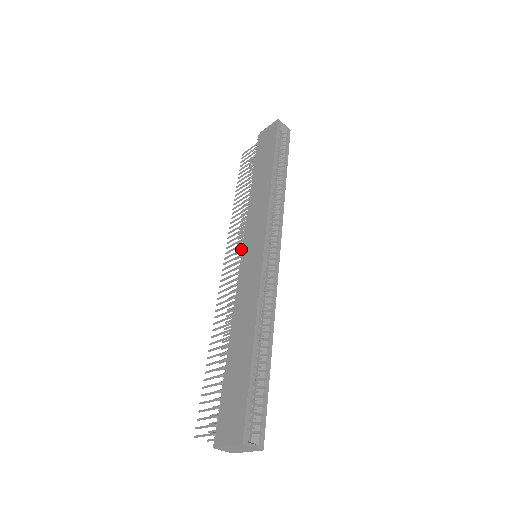
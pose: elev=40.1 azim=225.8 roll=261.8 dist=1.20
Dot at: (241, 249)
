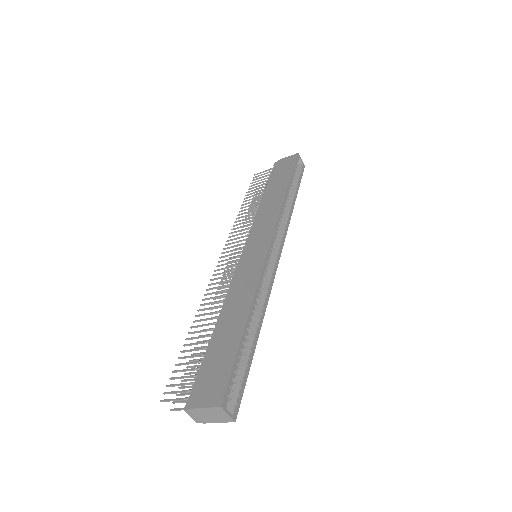
Dot at: (243, 247)
